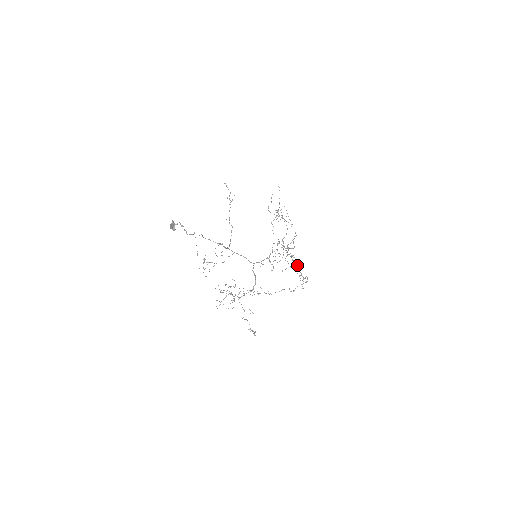
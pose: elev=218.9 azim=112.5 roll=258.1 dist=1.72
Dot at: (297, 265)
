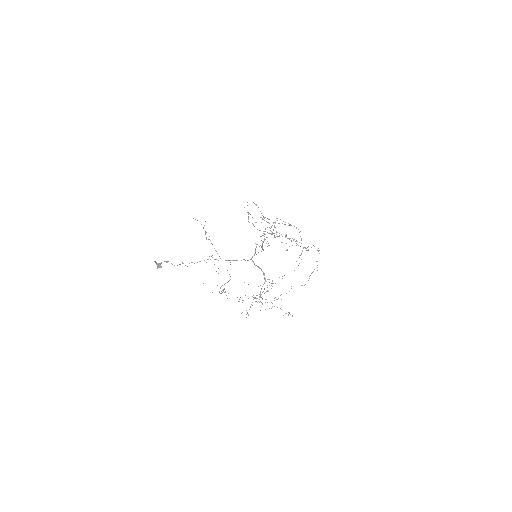
Dot at: (293, 239)
